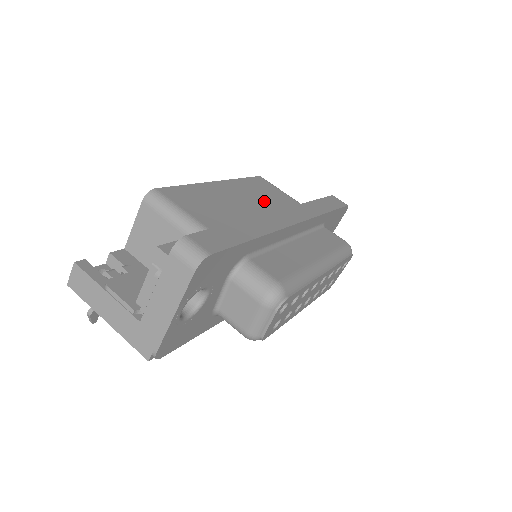
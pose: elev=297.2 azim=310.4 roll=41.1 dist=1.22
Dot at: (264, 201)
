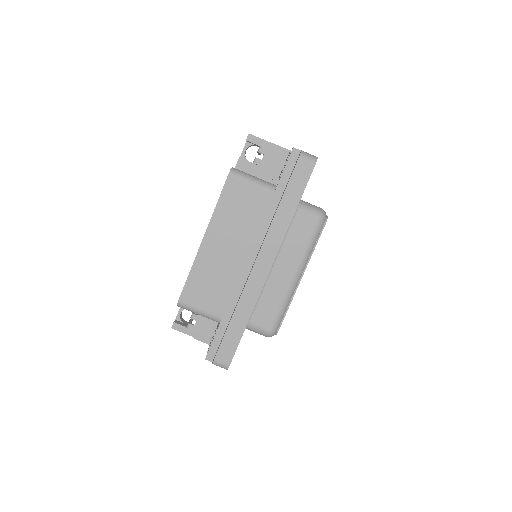
Dot at: (242, 230)
